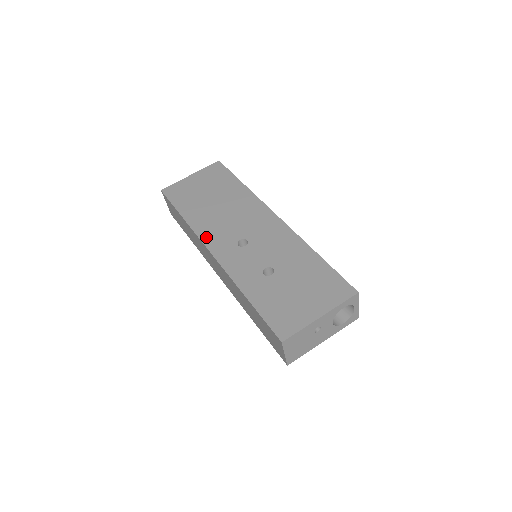
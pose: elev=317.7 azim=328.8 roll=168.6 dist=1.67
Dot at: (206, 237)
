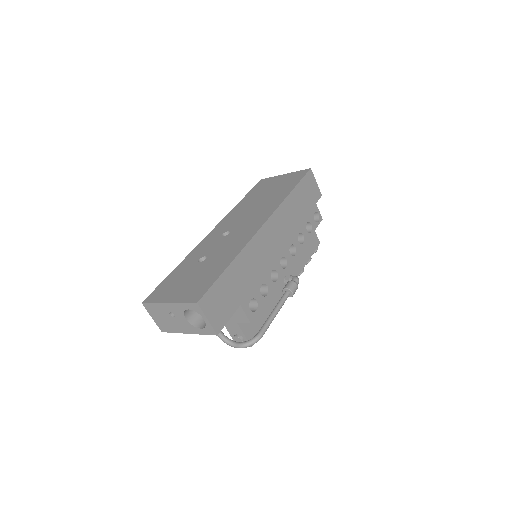
Dot at: (224, 221)
